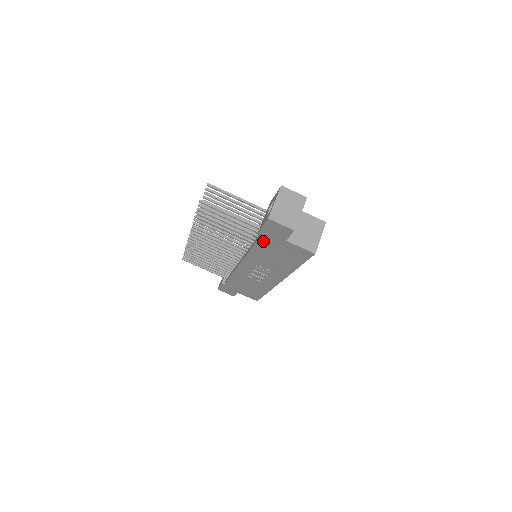
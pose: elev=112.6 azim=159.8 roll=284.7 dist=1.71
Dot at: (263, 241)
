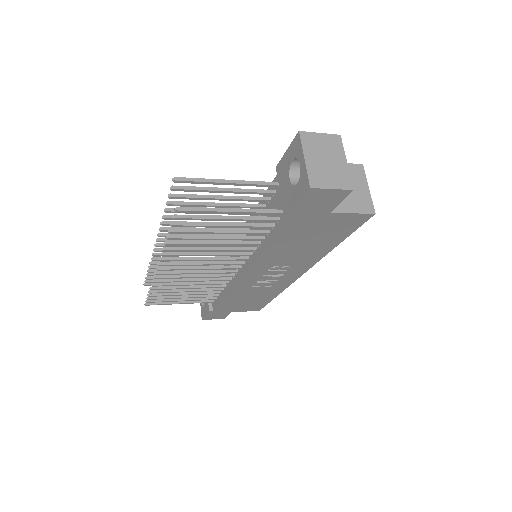
Dot at: (290, 229)
